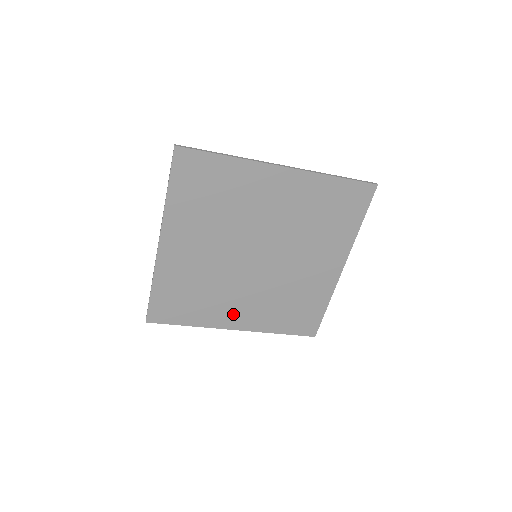
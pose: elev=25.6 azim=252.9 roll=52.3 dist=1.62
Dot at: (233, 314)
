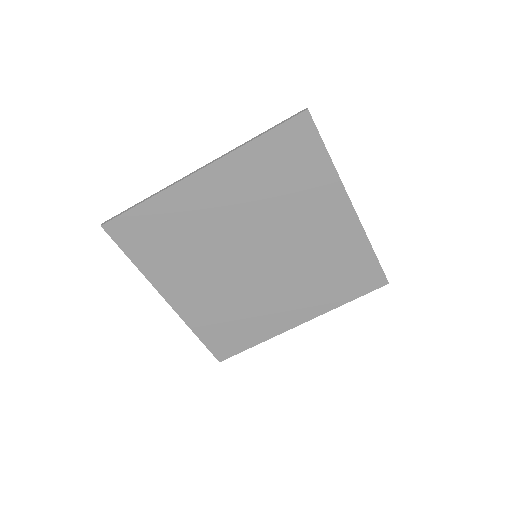
Dot at: (182, 287)
